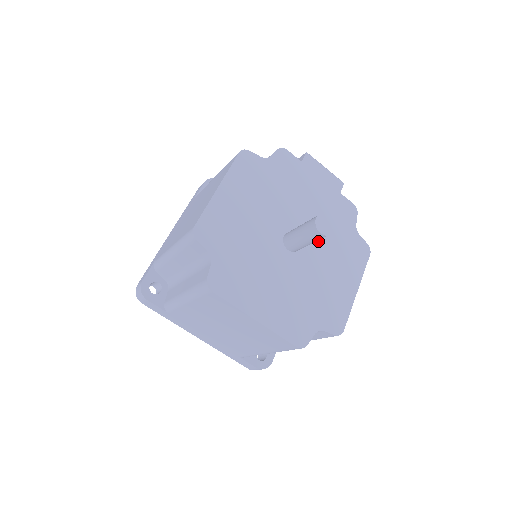
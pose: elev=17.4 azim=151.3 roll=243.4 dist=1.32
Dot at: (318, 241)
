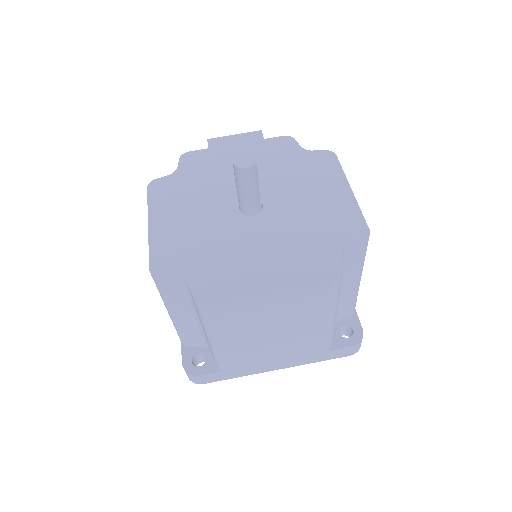
Dot at: (276, 187)
